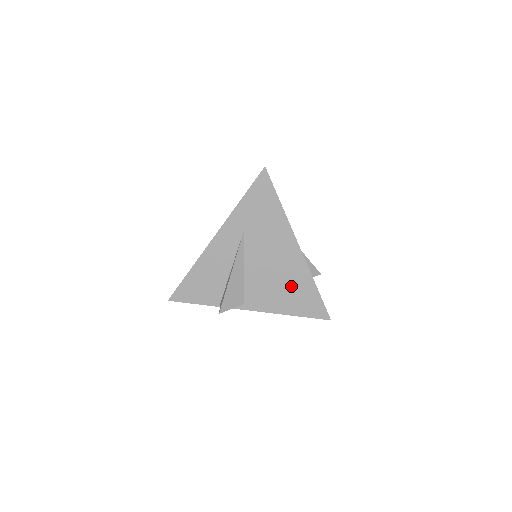
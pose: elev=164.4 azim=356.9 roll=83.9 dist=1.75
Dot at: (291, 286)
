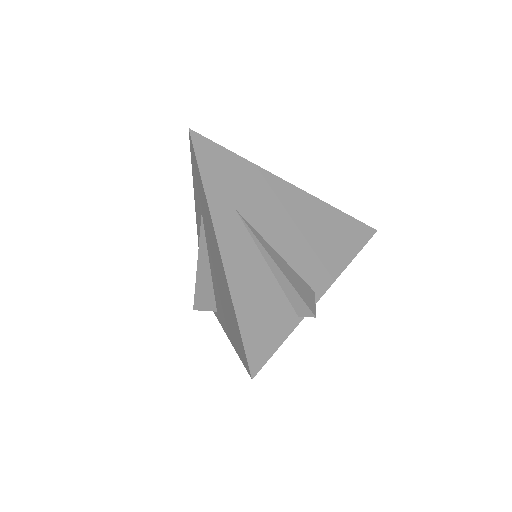
Dot at: (324, 229)
